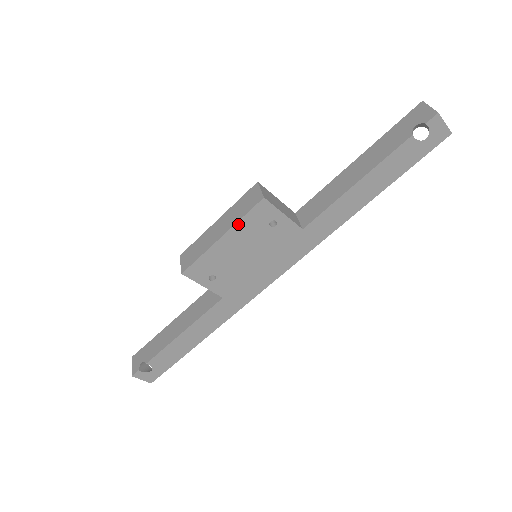
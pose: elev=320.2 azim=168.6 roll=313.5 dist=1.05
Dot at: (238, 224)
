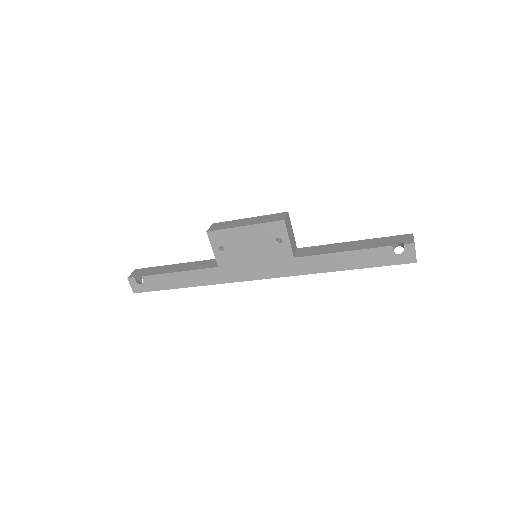
Dot at: (259, 225)
